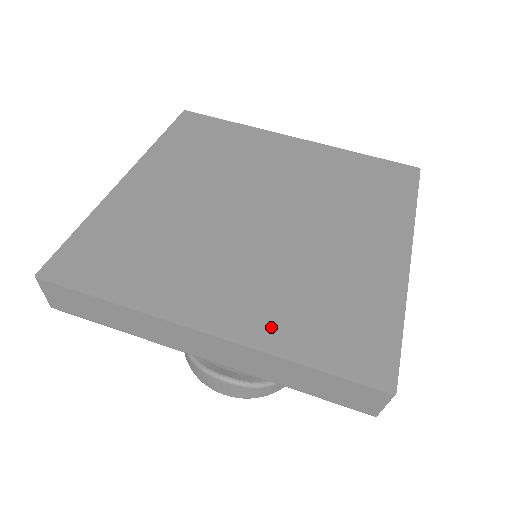
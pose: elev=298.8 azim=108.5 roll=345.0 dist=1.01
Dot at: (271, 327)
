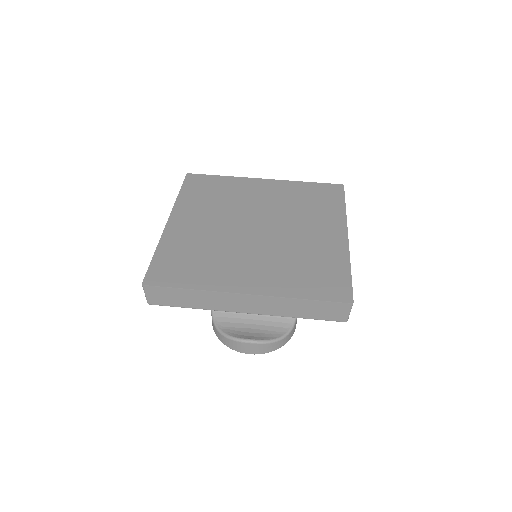
Dot at: (281, 285)
